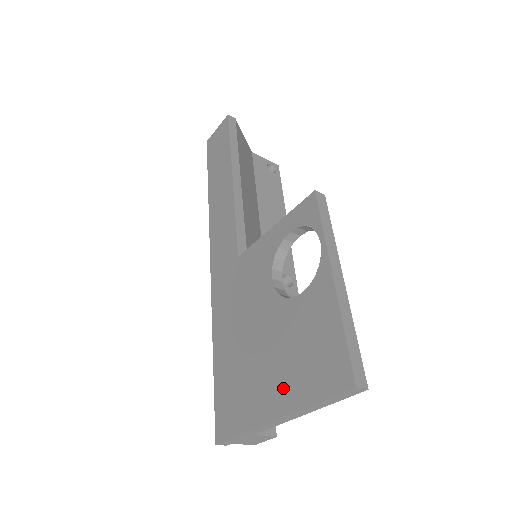
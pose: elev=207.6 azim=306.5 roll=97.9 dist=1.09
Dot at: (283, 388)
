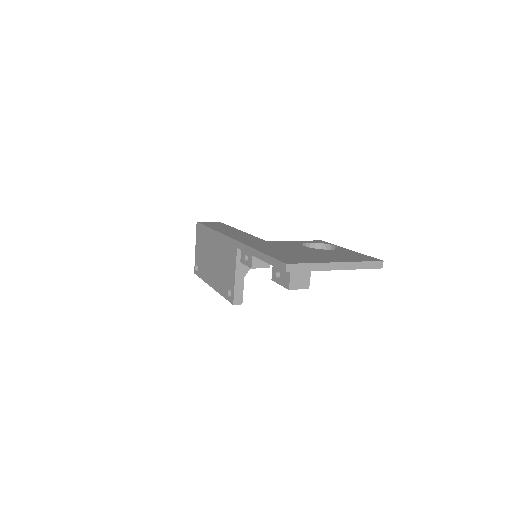
Dot at: (338, 259)
